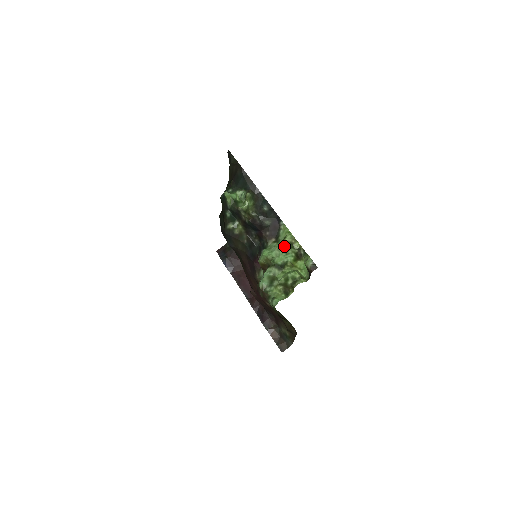
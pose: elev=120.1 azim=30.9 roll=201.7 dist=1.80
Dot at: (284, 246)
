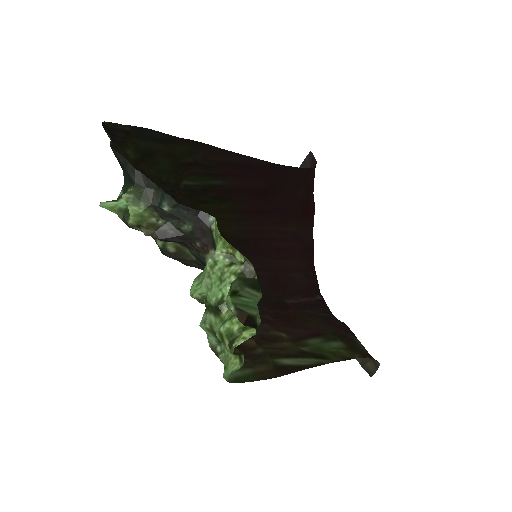
Dot at: (215, 267)
